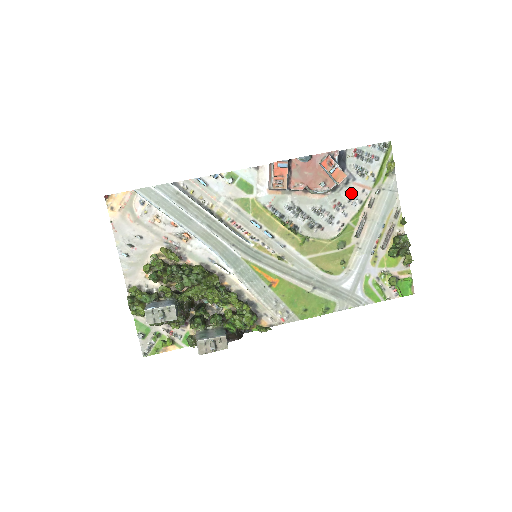
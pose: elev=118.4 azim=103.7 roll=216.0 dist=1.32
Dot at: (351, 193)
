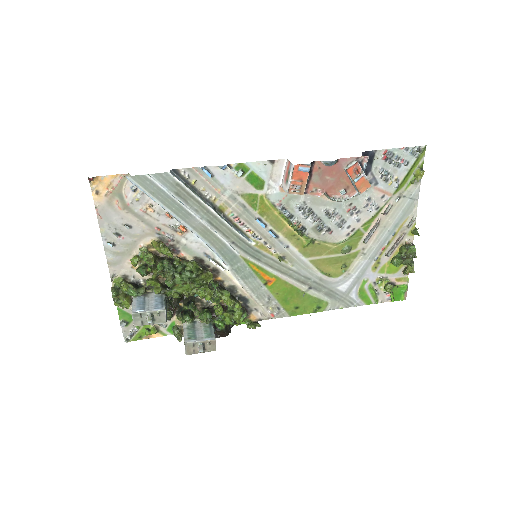
Dot at: (369, 198)
